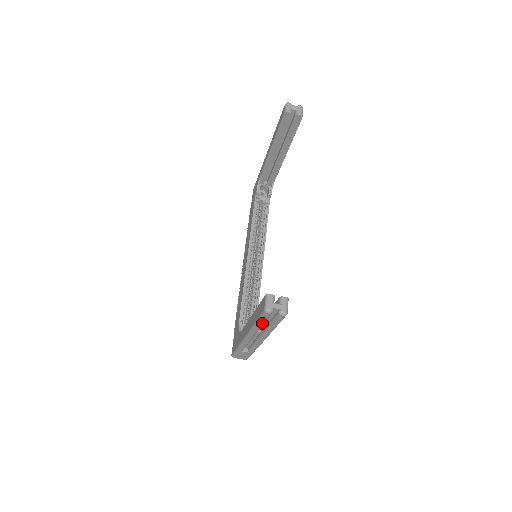
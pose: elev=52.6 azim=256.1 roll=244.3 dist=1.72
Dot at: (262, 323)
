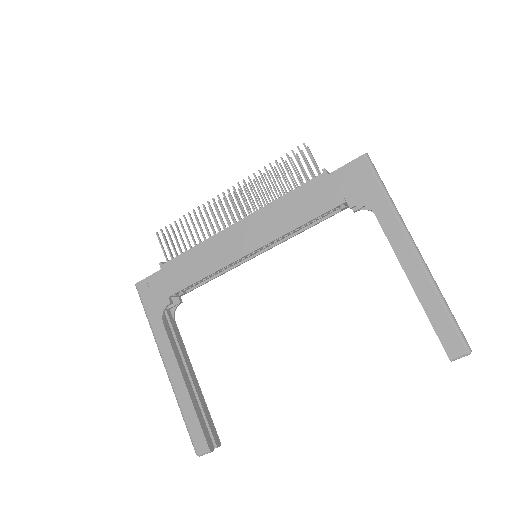
Dot at: (187, 422)
